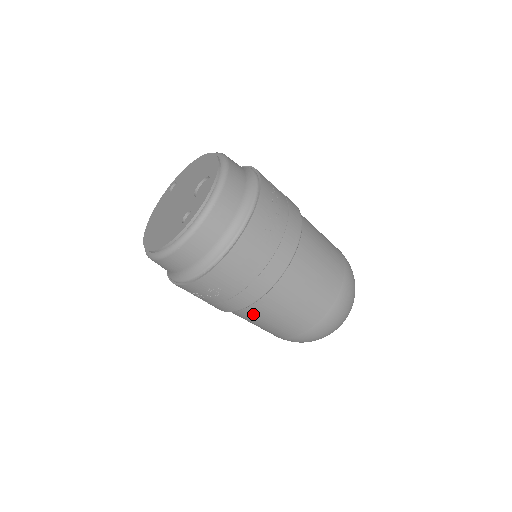
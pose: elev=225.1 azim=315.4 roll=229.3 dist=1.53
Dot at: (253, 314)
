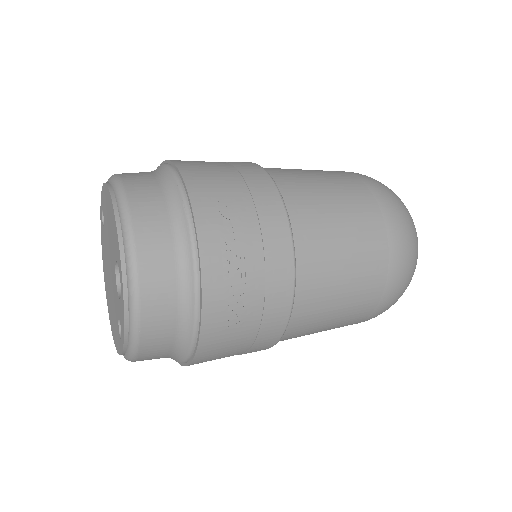
Dot at: occluded
